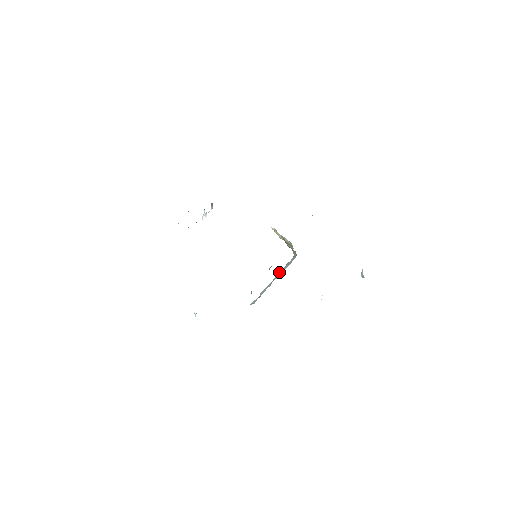
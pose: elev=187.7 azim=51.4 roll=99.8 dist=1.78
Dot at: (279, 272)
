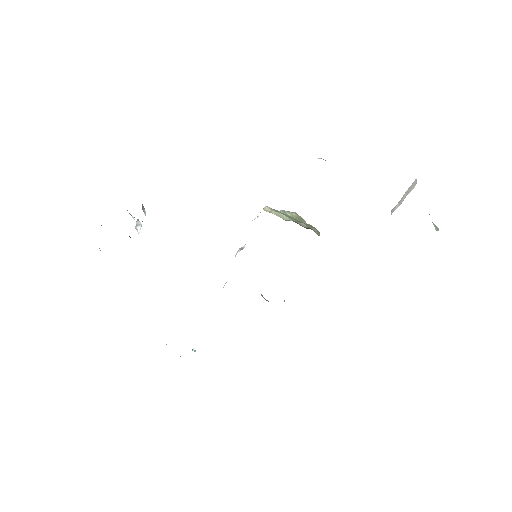
Dot at: occluded
